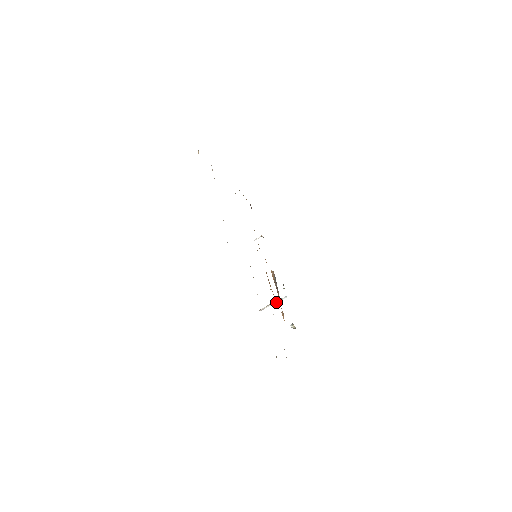
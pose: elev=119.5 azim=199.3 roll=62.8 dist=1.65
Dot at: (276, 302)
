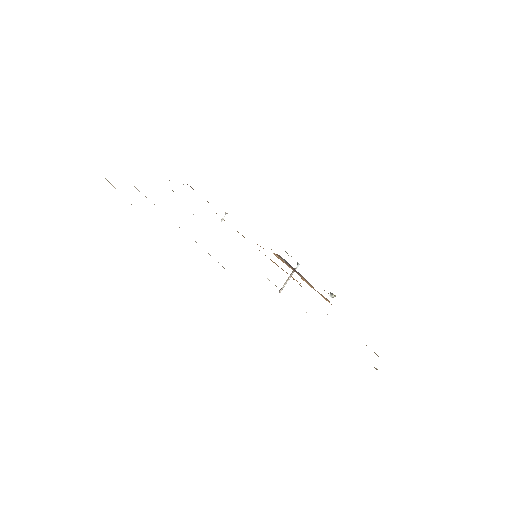
Dot at: (291, 275)
